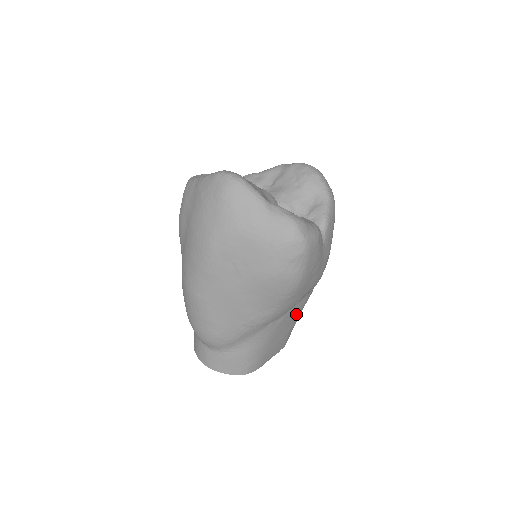
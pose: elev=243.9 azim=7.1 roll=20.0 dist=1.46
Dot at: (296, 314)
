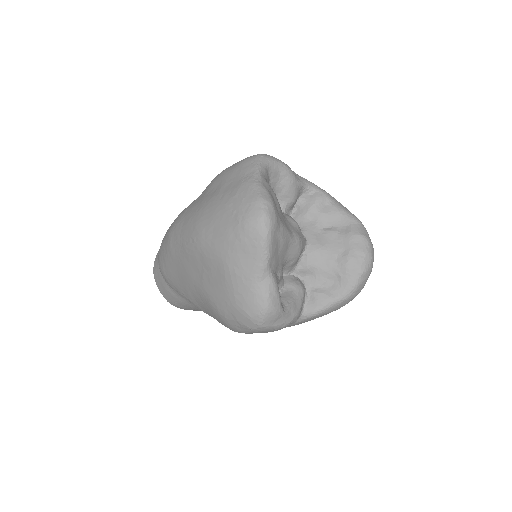
Dot at: occluded
